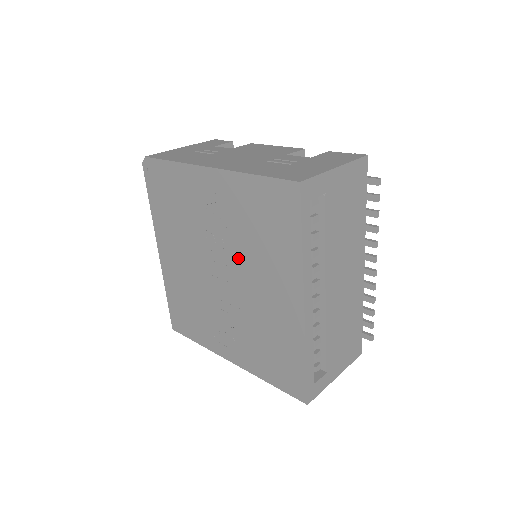
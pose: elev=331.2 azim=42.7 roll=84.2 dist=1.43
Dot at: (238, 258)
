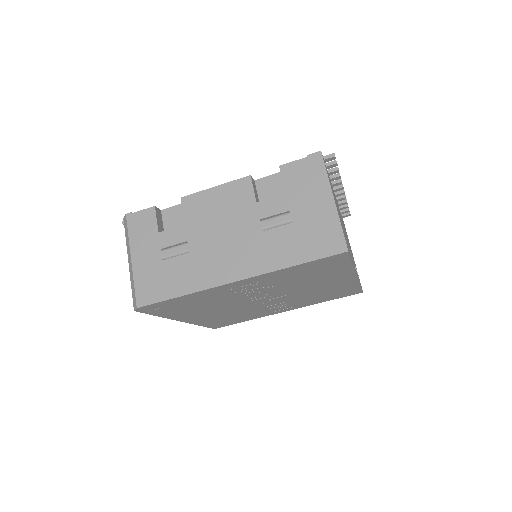
Dot at: (284, 290)
